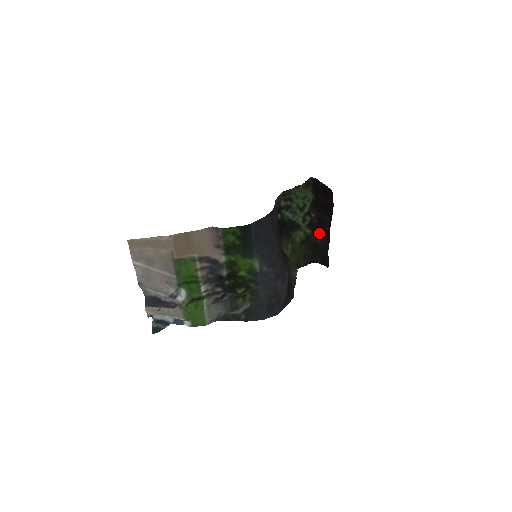
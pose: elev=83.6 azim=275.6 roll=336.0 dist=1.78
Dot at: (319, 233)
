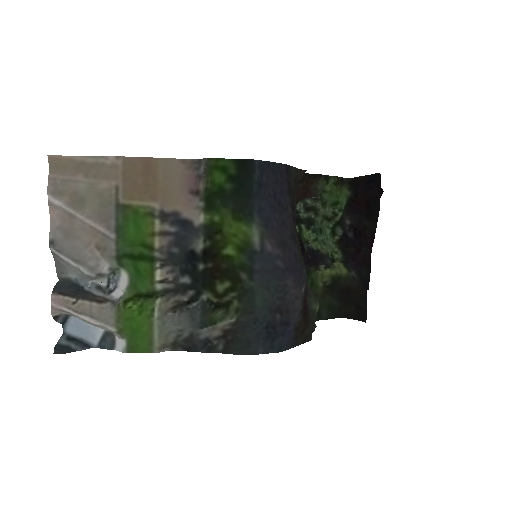
Dot at: (354, 258)
